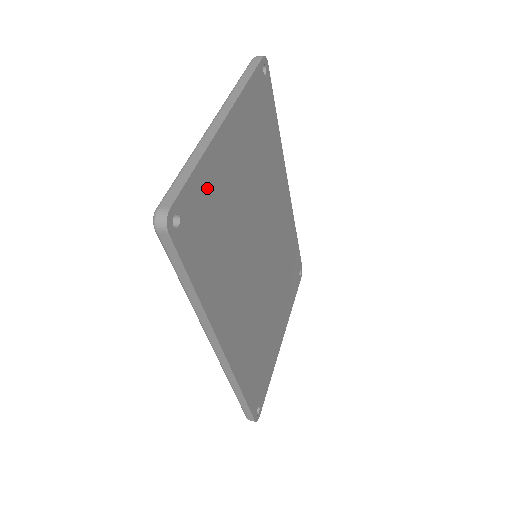
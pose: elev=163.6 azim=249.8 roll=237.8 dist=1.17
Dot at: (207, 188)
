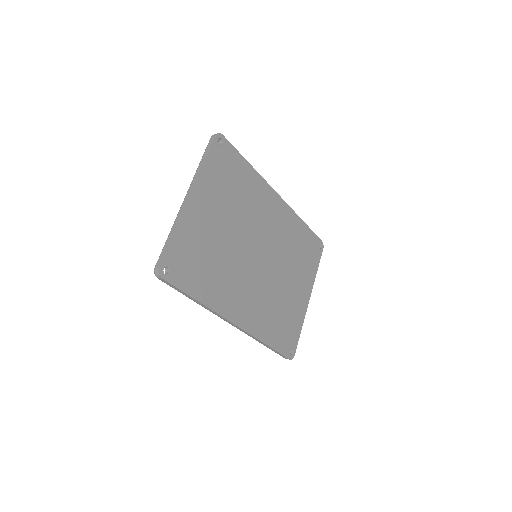
Dot at: (186, 242)
